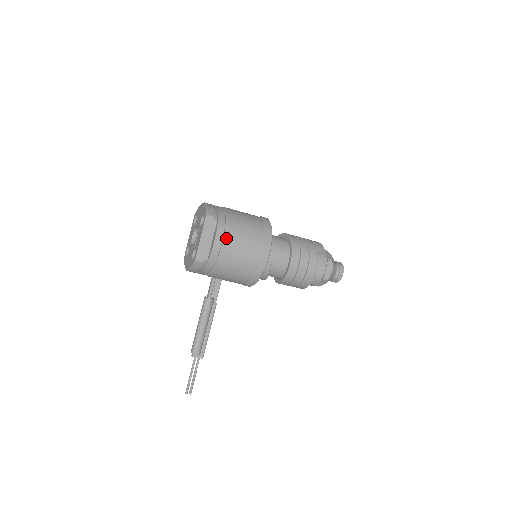
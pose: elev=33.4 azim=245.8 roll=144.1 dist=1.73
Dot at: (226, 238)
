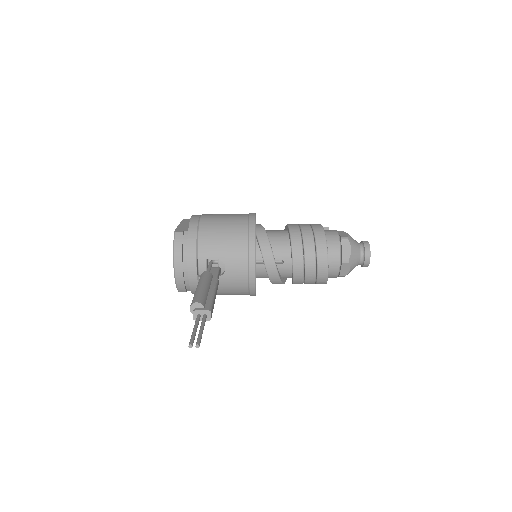
Dot at: (203, 214)
